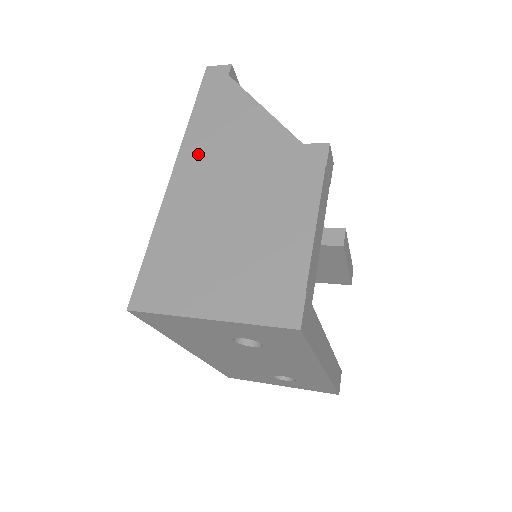
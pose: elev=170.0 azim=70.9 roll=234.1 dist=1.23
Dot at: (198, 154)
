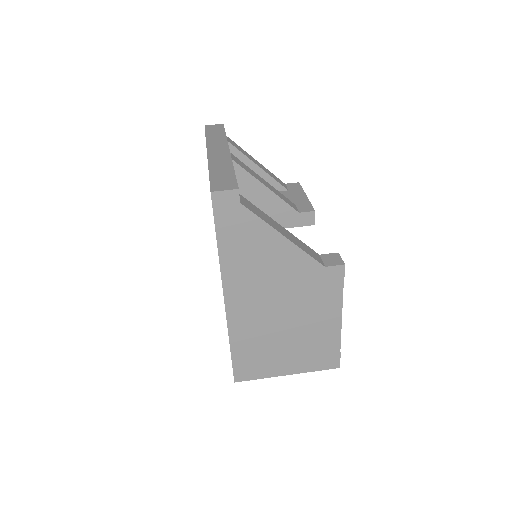
Dot at: (241, 284)
